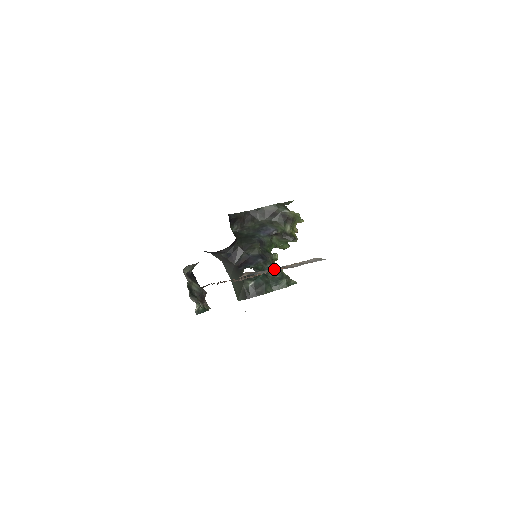
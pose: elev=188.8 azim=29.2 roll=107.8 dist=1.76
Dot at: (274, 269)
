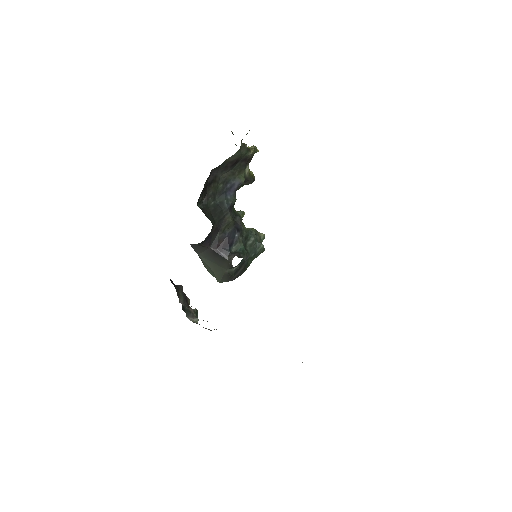
Dot at: occluded
